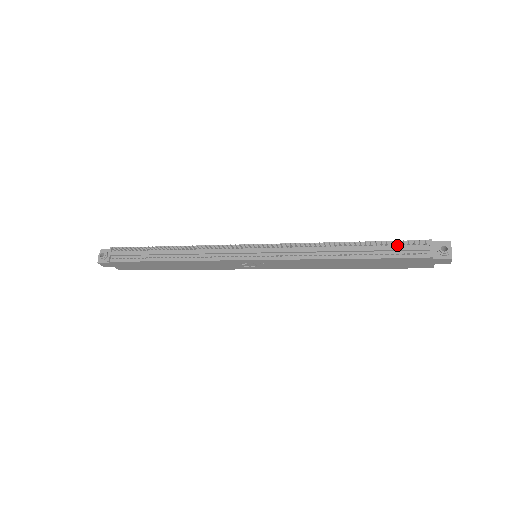
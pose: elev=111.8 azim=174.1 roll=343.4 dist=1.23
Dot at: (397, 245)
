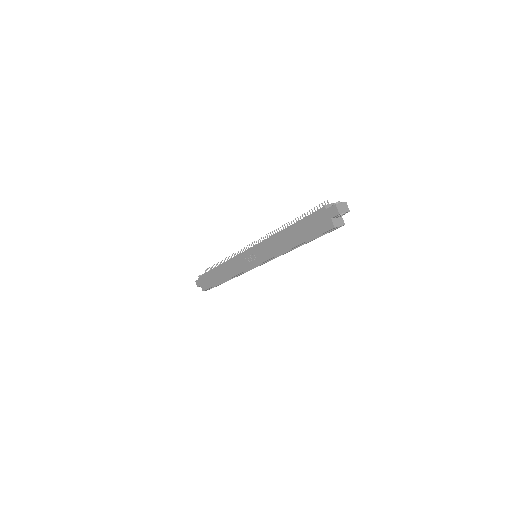
Dot at: occluded
